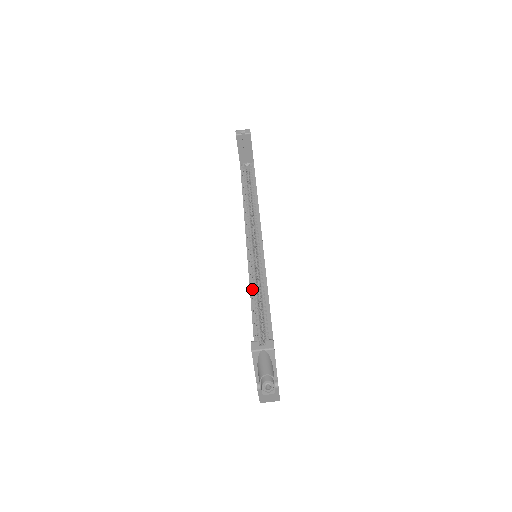
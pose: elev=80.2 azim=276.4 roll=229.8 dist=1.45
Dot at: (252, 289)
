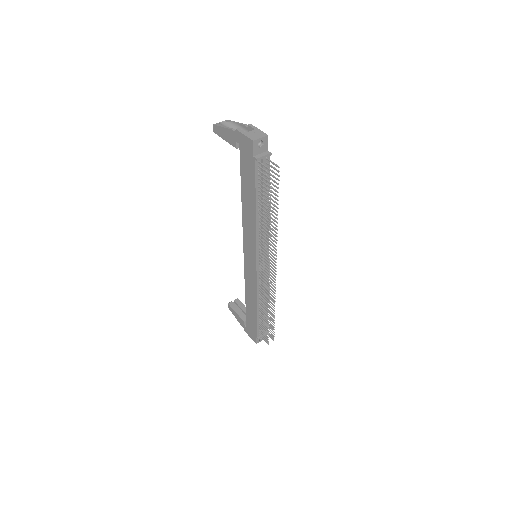
Dot at: (245, 219)
